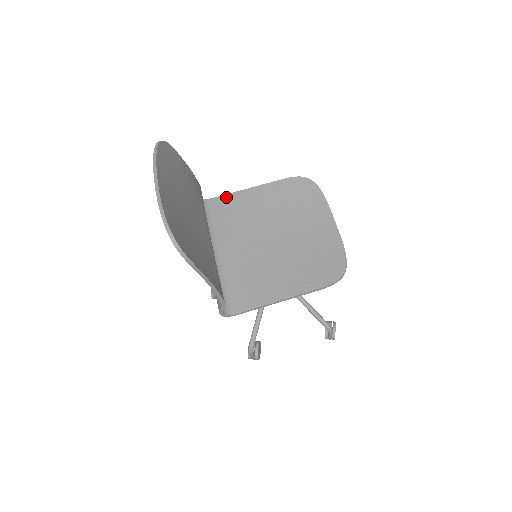
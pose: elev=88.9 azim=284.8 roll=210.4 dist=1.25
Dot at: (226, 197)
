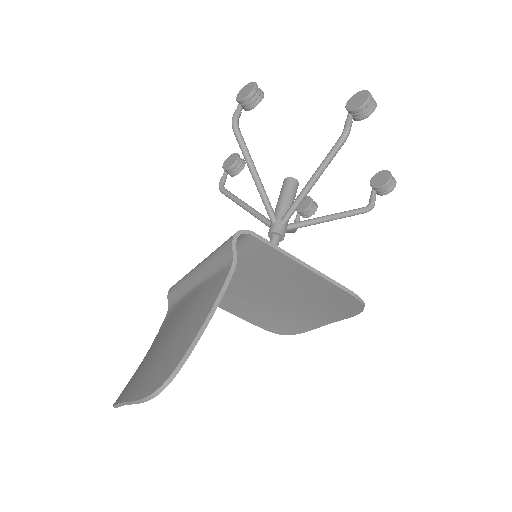
Dot at: (271, 250)
